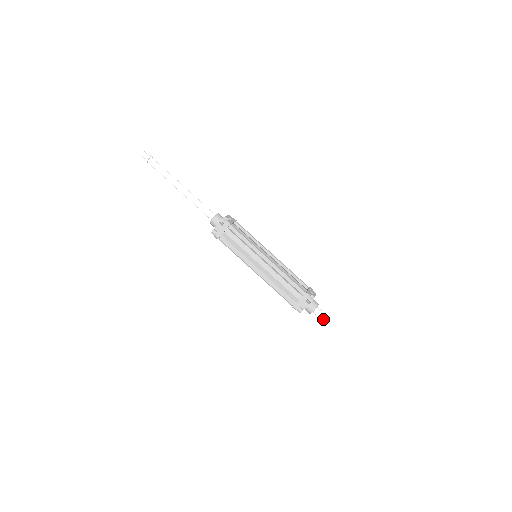
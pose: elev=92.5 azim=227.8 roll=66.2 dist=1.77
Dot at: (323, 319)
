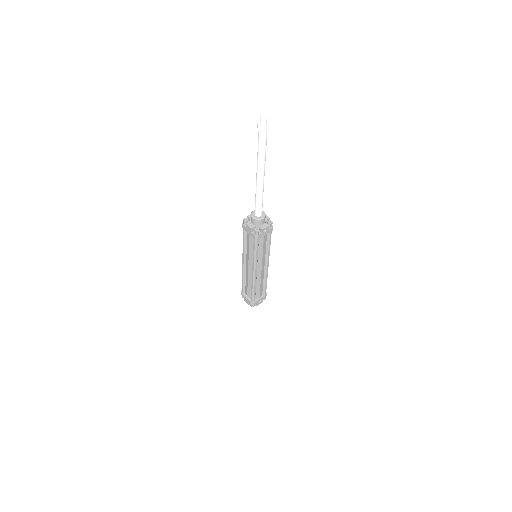
Dot at: (251, 309)
